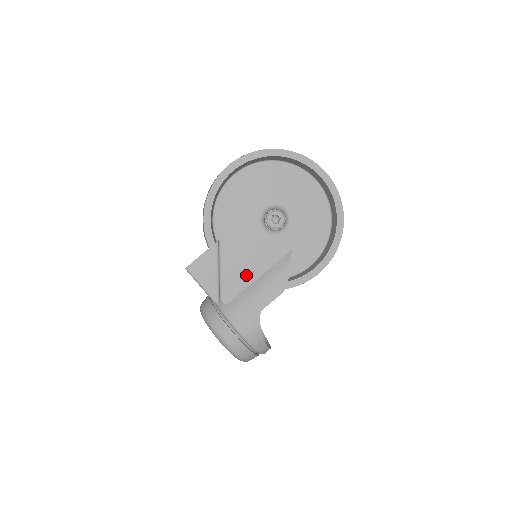
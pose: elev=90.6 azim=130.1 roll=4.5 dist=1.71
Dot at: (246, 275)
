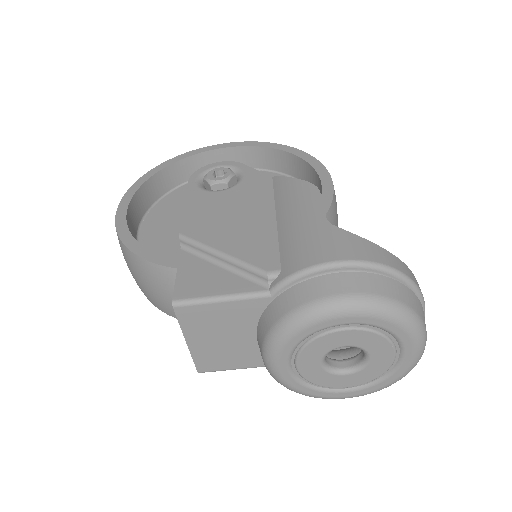
Dot at: (258, 229)
